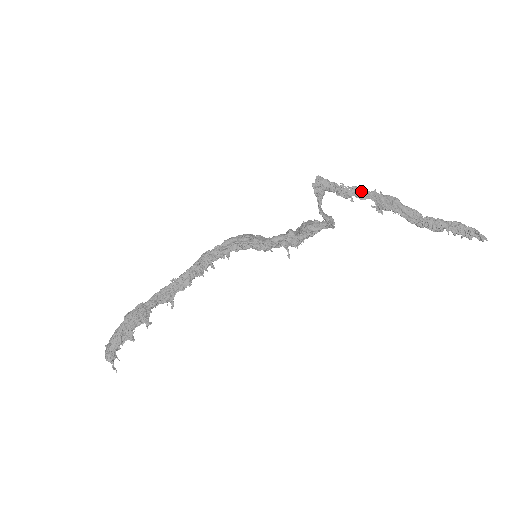
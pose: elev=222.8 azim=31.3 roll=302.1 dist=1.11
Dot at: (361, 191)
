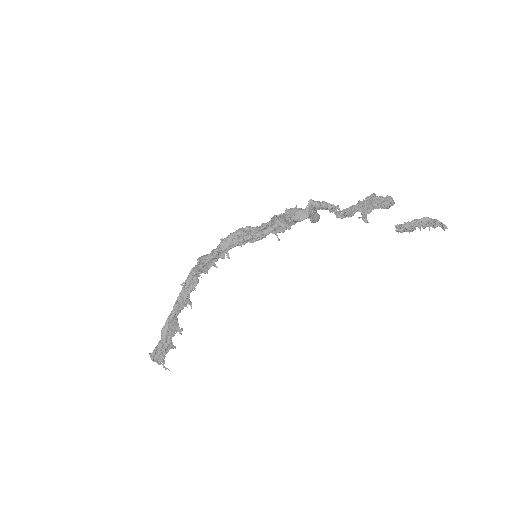
Dot at: (350, 211)
